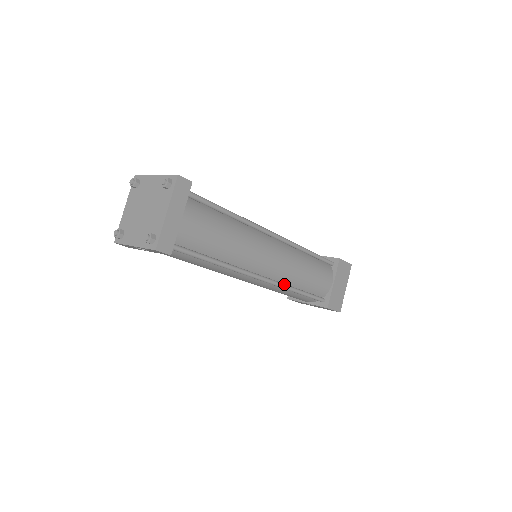
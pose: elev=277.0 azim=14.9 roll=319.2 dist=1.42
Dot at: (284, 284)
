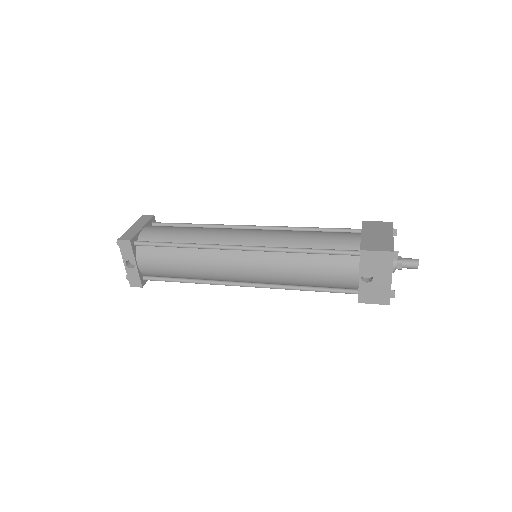
Dot at: (275, 247)
